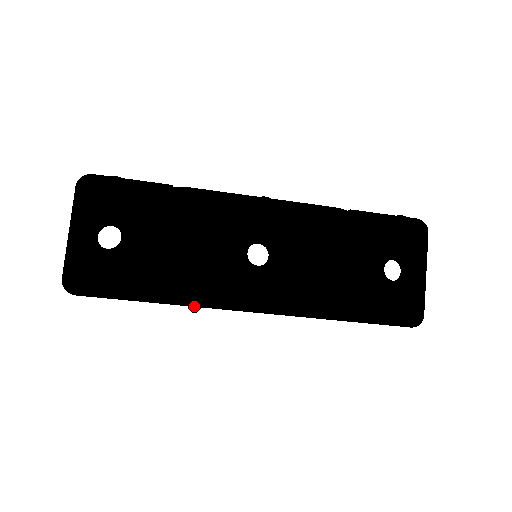
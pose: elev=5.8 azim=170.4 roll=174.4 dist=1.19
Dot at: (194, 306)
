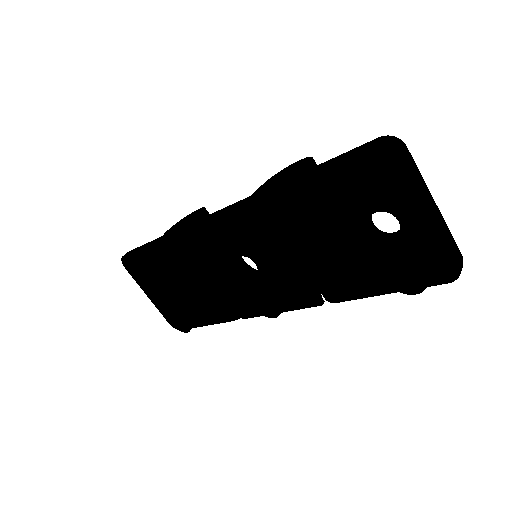
Dot at: occluded
